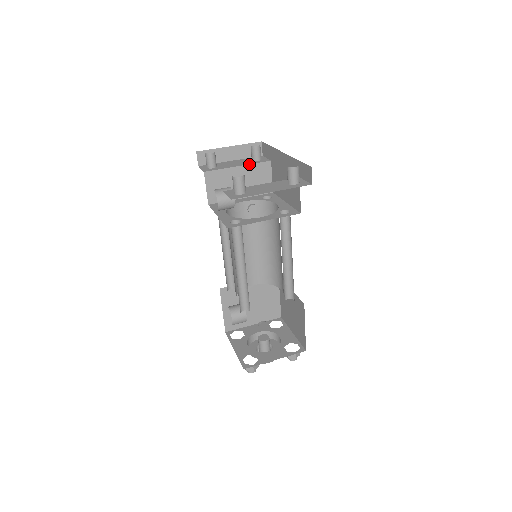
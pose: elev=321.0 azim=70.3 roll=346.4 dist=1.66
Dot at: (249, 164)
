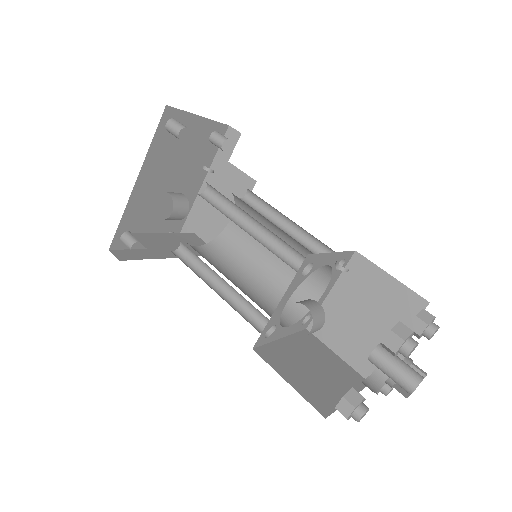
Dot at: (175, 234)
